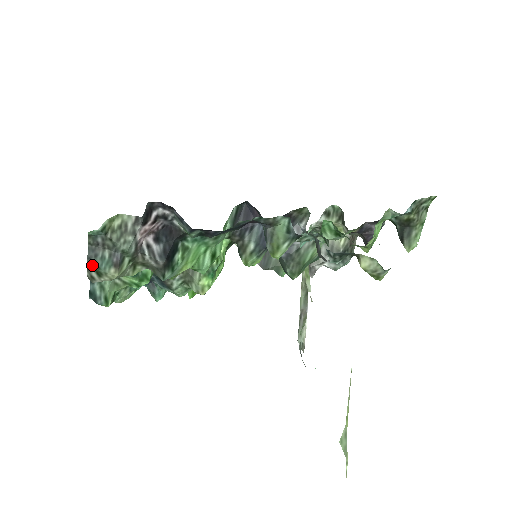
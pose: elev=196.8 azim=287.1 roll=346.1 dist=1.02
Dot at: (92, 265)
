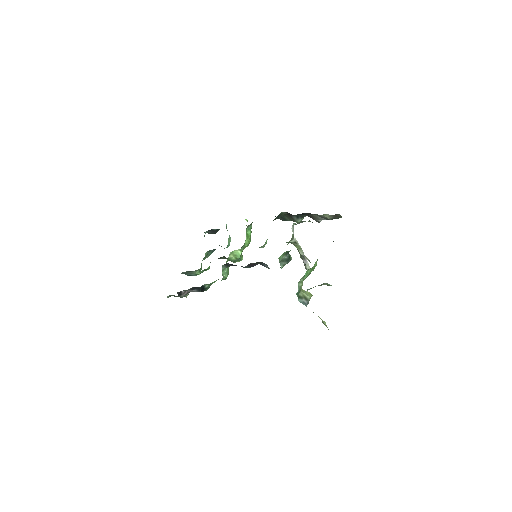
Dot at: occluded
